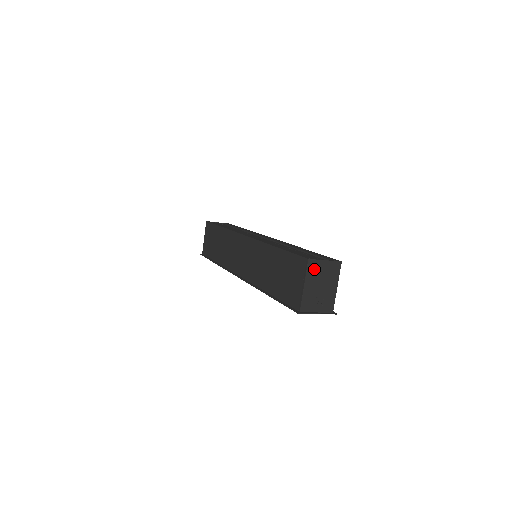
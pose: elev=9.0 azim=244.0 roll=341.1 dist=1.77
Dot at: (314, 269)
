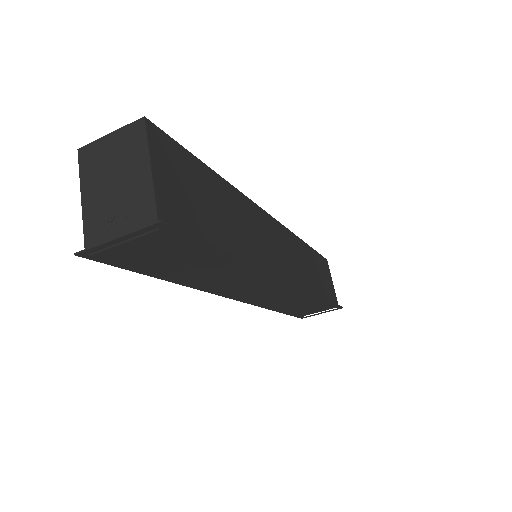
Dot at: (93, 160)
